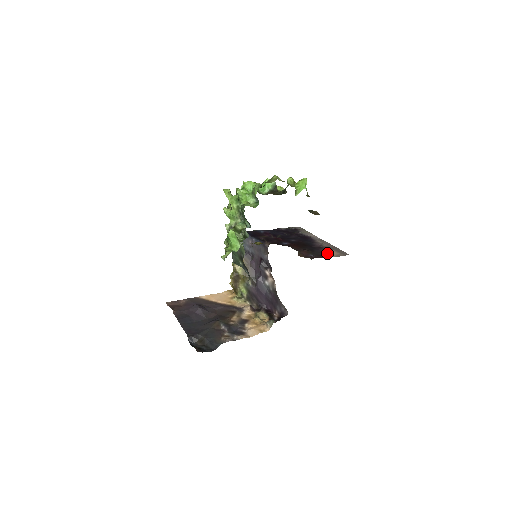
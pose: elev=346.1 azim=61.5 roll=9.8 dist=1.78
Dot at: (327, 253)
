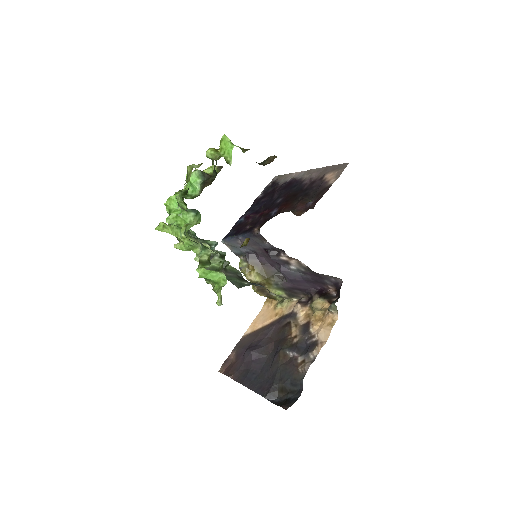
Dot at: (324, 184)
